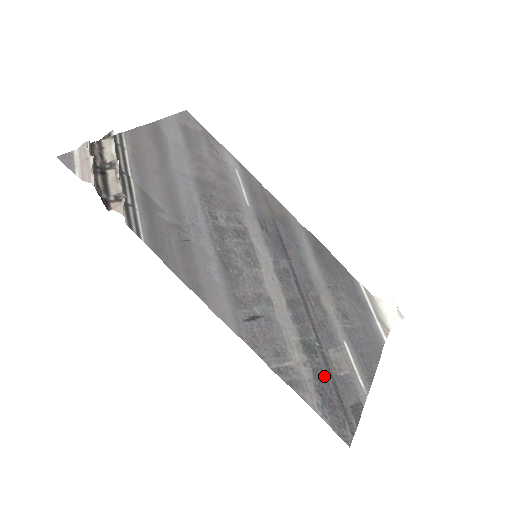
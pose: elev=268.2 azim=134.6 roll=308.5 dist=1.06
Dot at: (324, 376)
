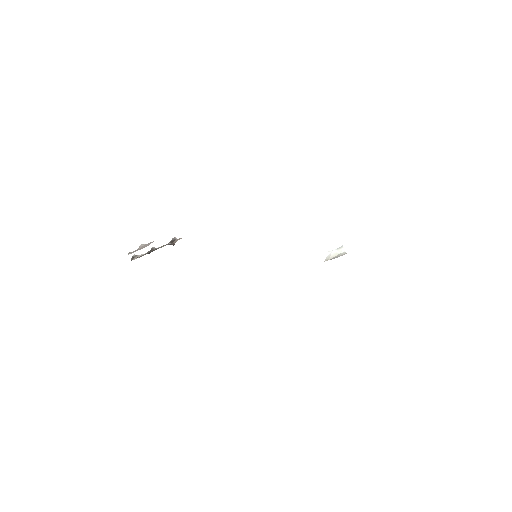
Dot at: occluded
